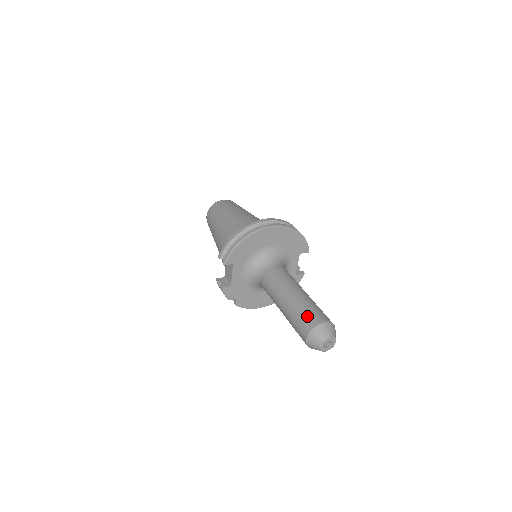
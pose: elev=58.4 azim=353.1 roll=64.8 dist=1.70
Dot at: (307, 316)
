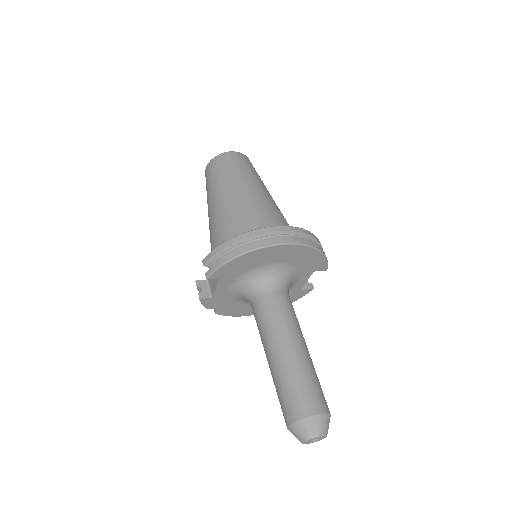
Dot at: (298, 396)
